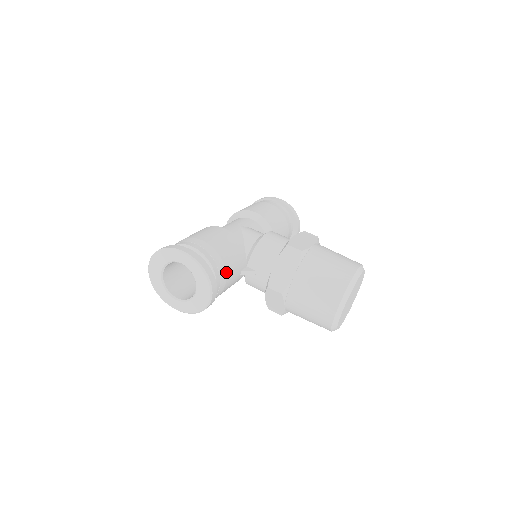
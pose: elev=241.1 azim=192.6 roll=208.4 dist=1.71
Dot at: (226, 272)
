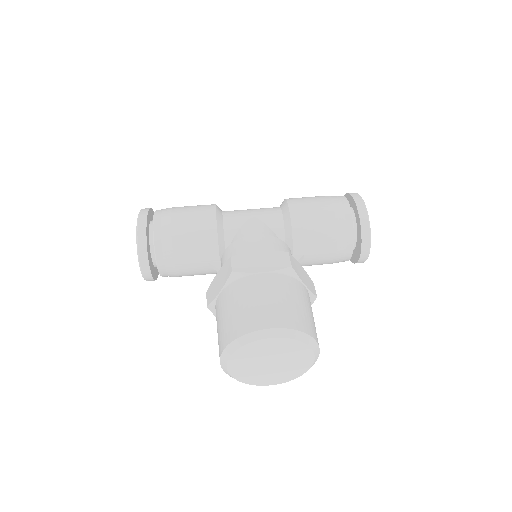
Dot at: (175, 256)
